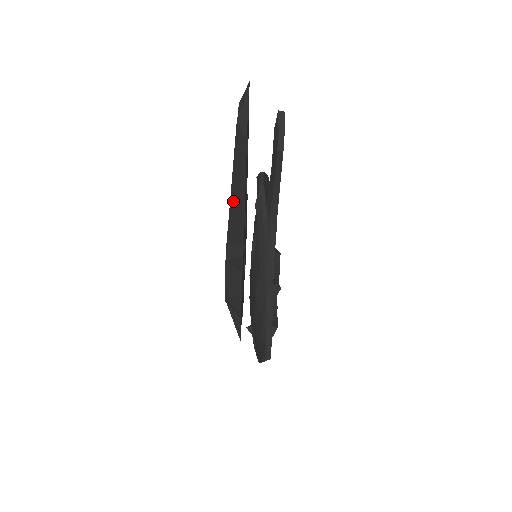
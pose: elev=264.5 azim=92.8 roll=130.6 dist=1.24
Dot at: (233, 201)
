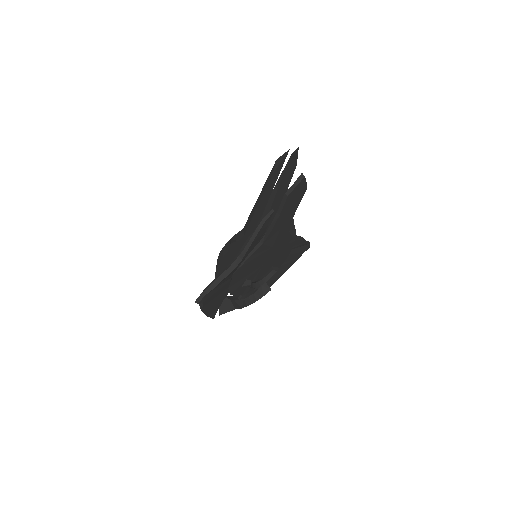
Dot at: (255, 206)
